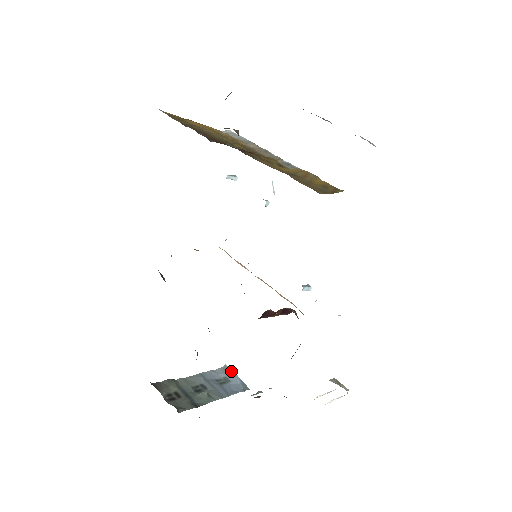
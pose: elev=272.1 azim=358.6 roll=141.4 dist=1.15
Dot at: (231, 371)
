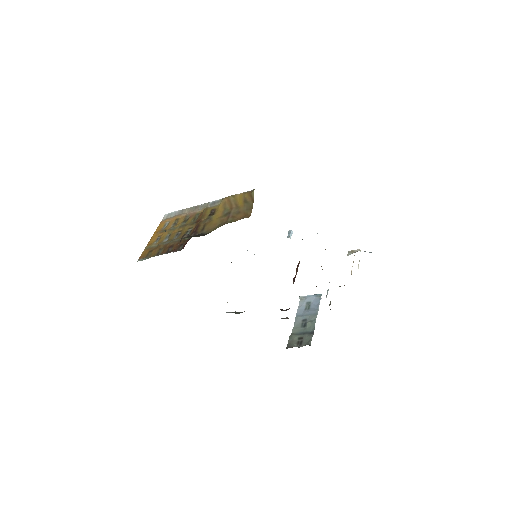
Dot at: (305, 297)
